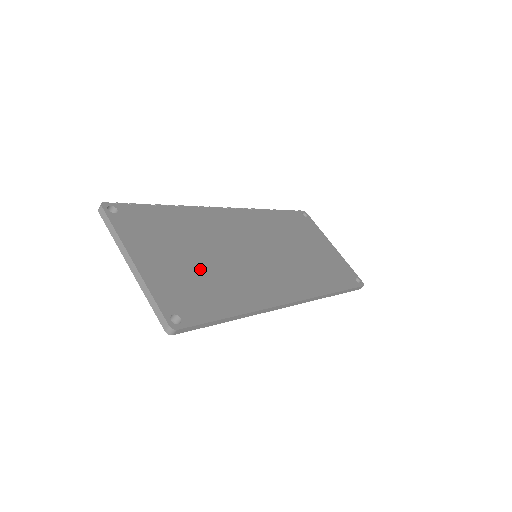
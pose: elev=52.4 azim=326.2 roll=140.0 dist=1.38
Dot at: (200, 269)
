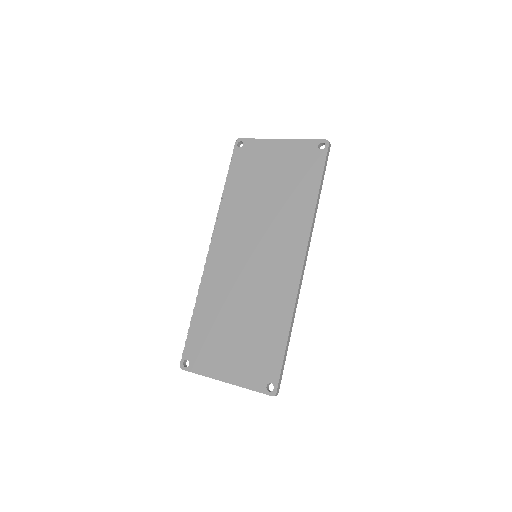
Dot at: (247, 333)
